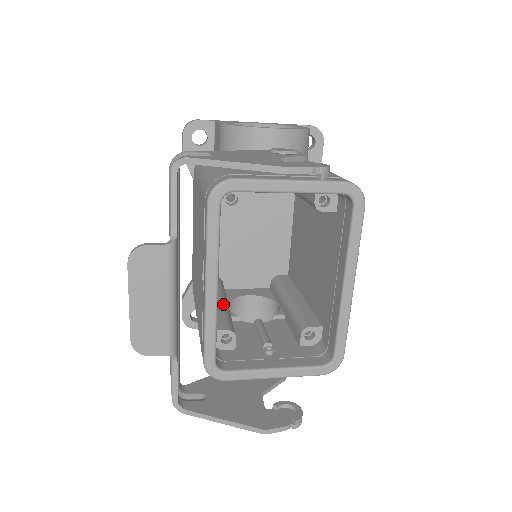
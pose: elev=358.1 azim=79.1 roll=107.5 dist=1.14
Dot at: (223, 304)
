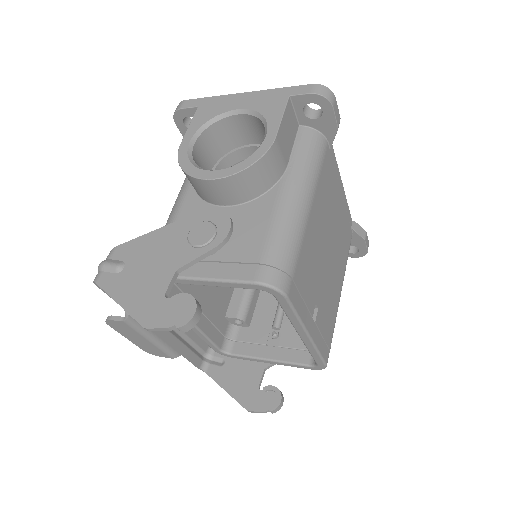
Dot at: occluded
